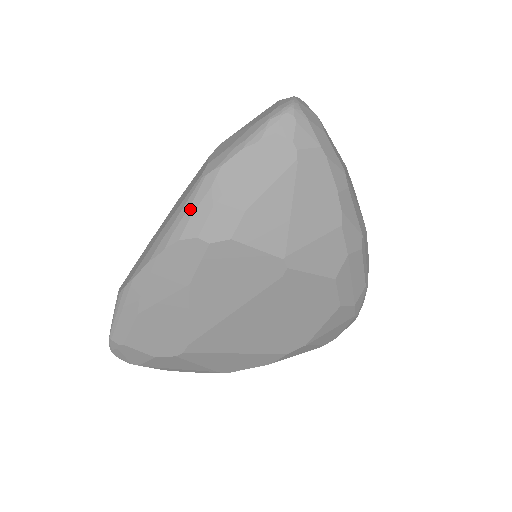
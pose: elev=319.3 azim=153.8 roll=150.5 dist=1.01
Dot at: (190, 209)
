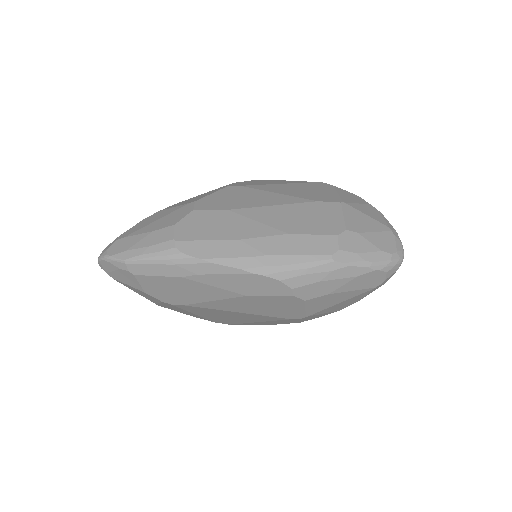
Dot at: (306, 270)
